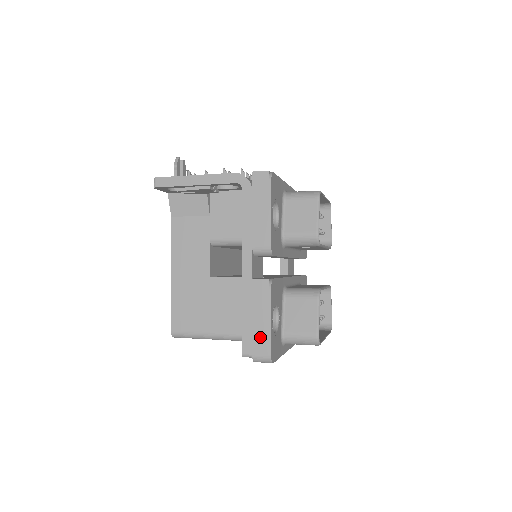
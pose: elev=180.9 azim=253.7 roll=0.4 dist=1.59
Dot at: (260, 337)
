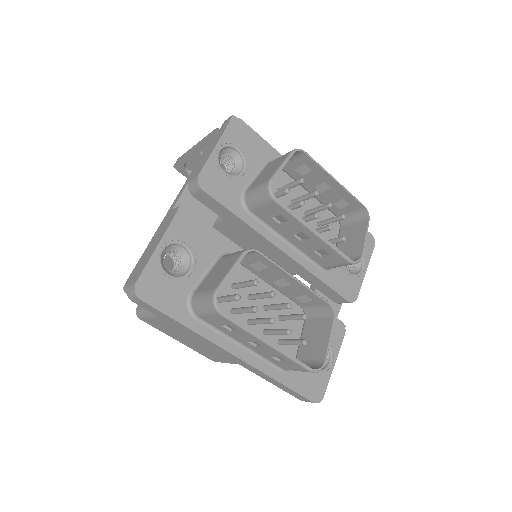
Dot at: (142, 265)
